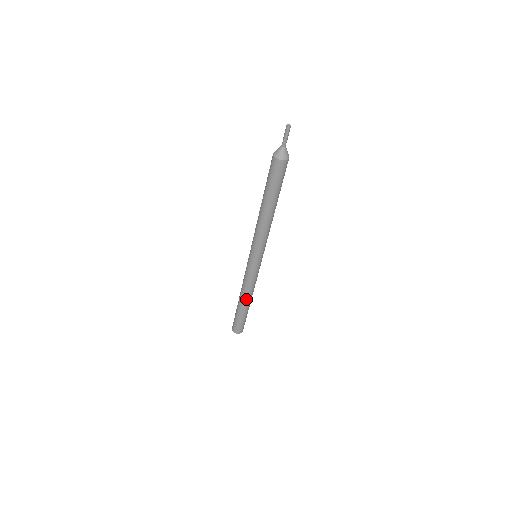
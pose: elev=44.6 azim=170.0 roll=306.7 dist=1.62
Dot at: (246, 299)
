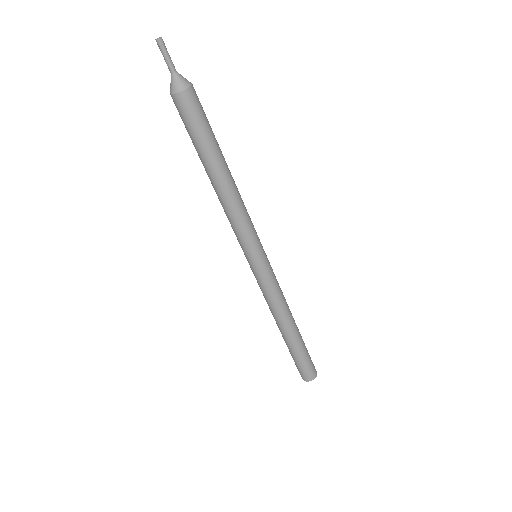
Dot at: (291, 320)
